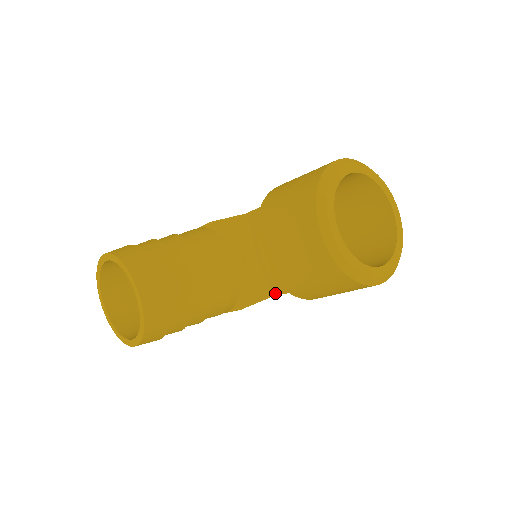
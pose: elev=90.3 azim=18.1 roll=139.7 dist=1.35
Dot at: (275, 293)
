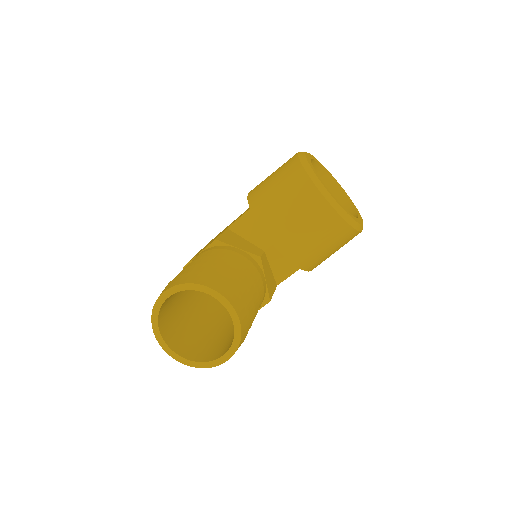
Dot at: (279, 281)
